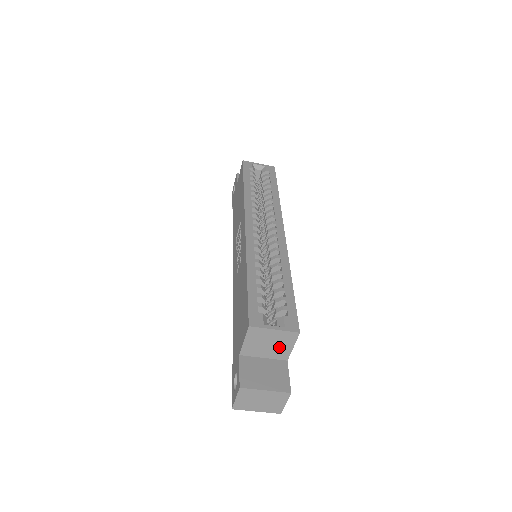
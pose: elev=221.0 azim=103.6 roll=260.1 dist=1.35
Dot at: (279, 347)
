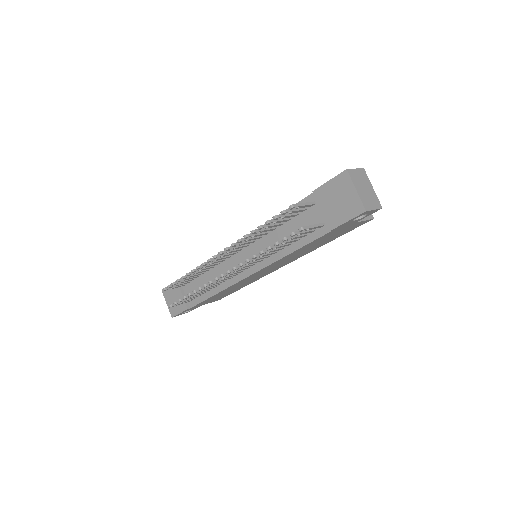
Dot at: occluded
